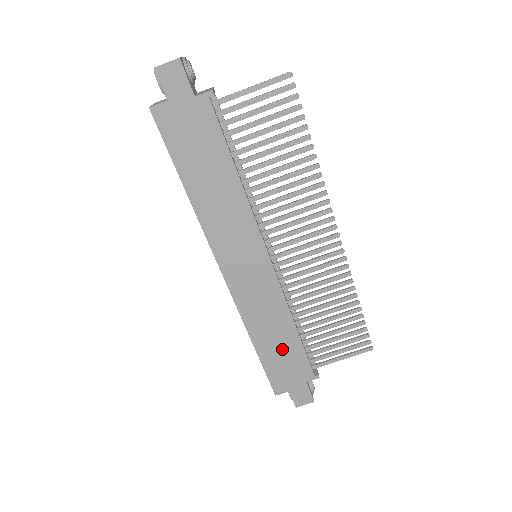
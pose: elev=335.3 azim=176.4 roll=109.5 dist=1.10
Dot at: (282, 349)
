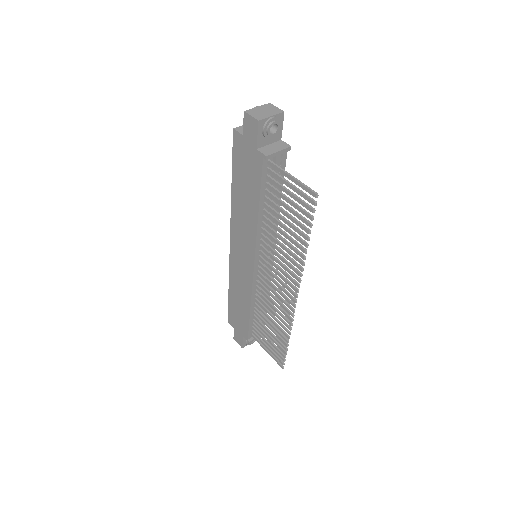
Dot at: (240, 309)
